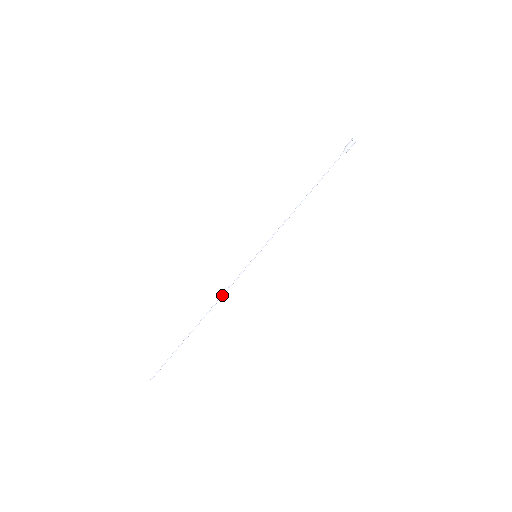
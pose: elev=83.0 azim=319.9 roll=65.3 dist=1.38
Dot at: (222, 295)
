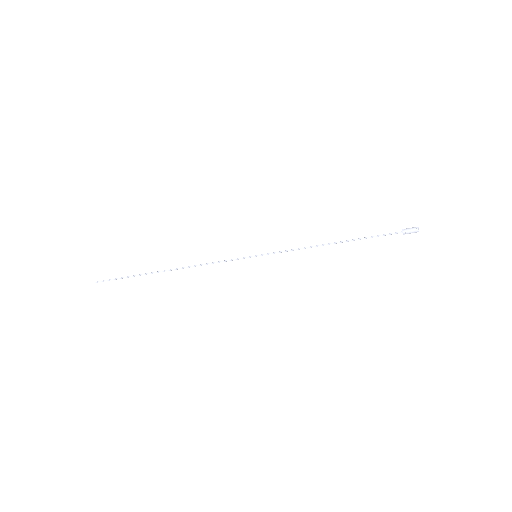
Dot at: occluded
